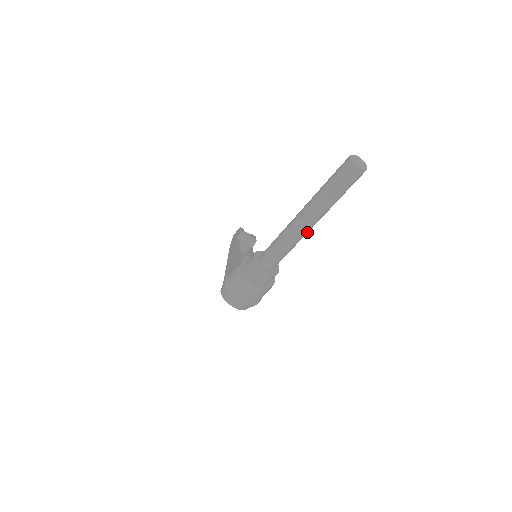
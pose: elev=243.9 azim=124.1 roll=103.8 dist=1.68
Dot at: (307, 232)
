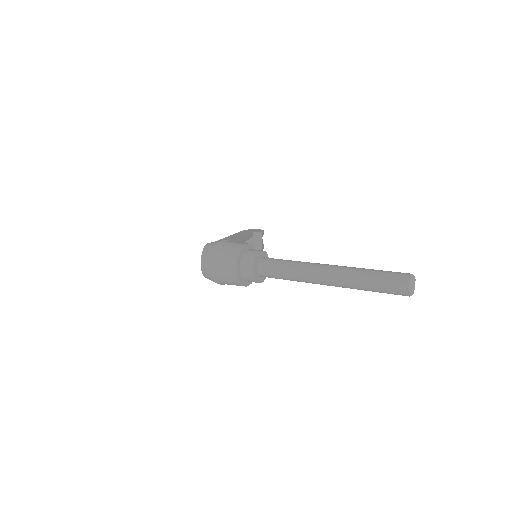
Dot at: (317, 283)
